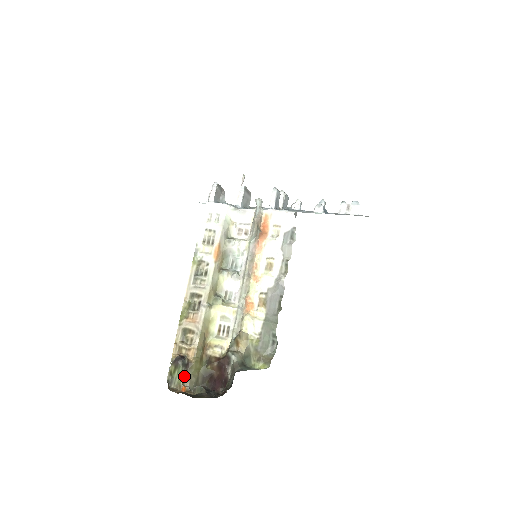
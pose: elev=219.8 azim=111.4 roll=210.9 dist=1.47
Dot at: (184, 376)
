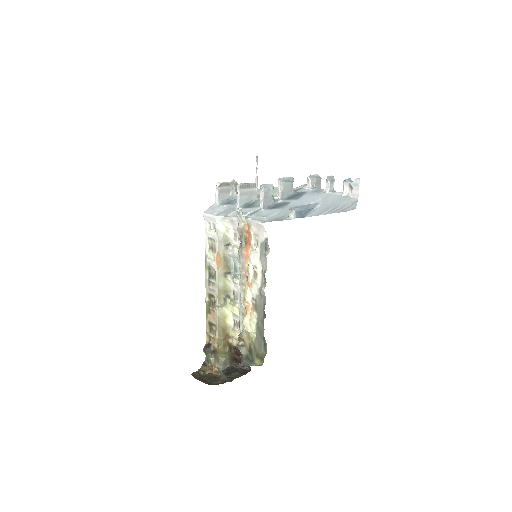
Dot at: (214, 359)
